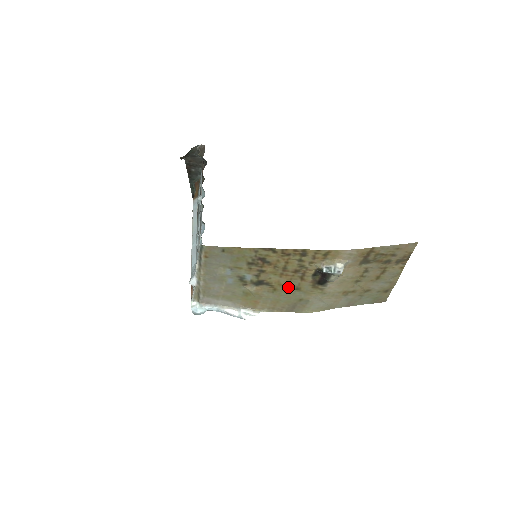
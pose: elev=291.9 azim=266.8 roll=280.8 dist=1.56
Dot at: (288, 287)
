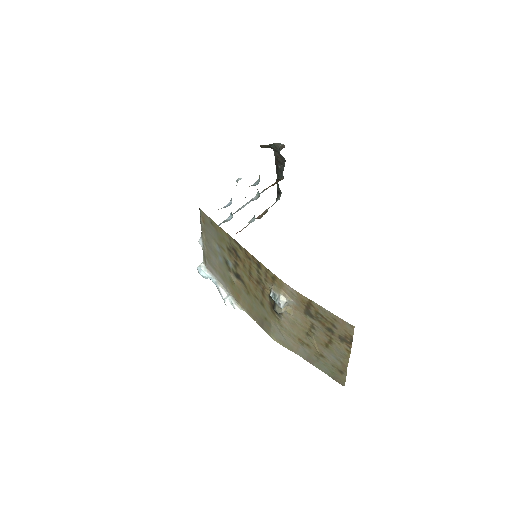
Dot at: (256, 297)
